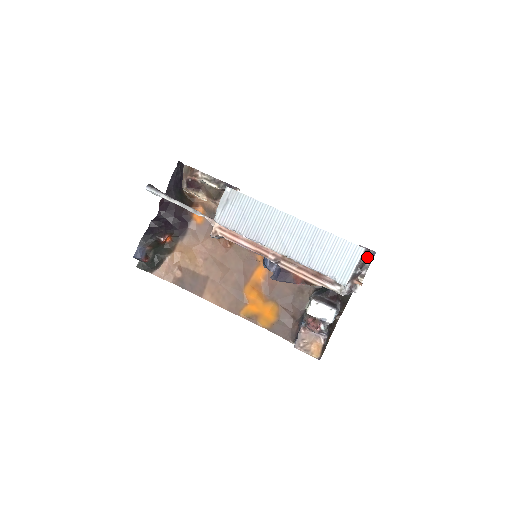
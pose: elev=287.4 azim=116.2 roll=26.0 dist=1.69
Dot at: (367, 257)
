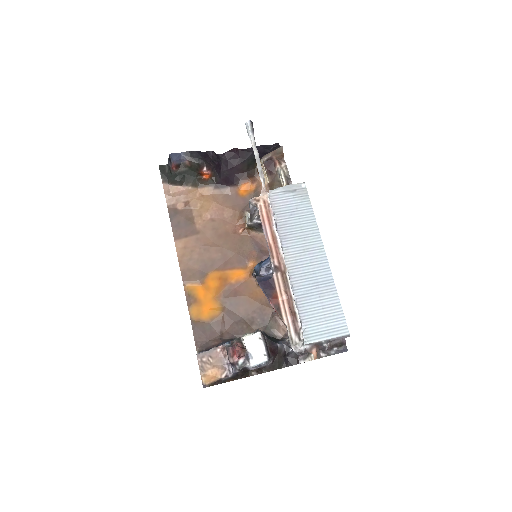
Dot at: (338, 347)
